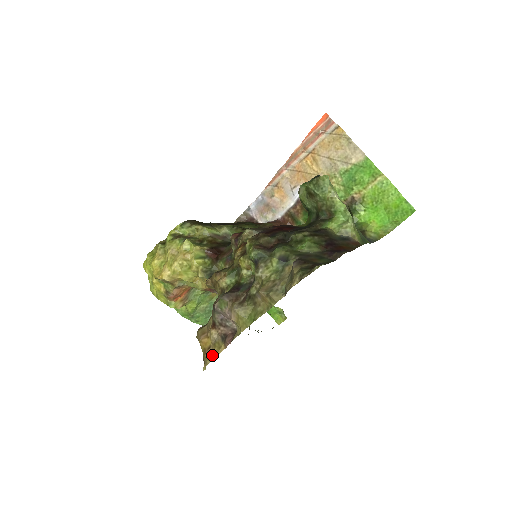
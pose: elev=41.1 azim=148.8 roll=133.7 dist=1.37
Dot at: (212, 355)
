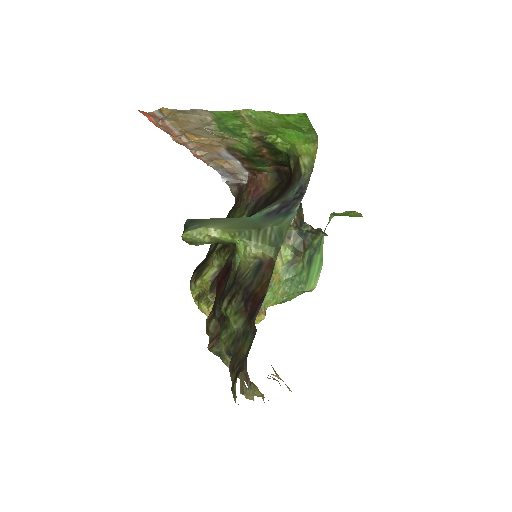
Dot at: occluded
